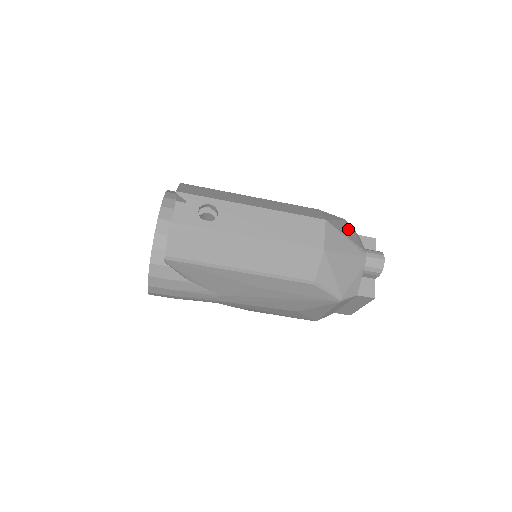
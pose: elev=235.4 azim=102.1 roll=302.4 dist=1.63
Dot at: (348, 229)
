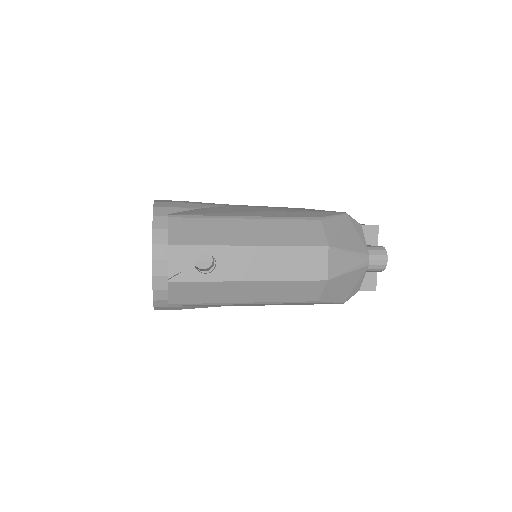
Dot at: (351, 232)
